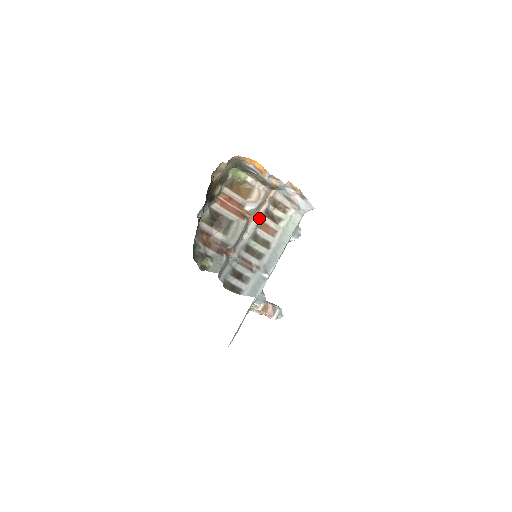
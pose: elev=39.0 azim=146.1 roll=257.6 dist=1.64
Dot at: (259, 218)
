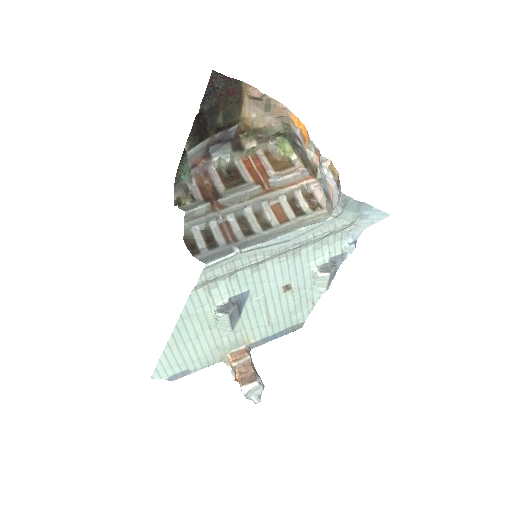
Dot at: (277, 194)
